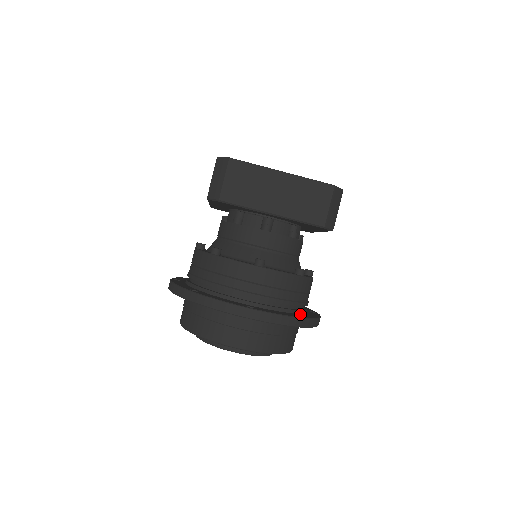
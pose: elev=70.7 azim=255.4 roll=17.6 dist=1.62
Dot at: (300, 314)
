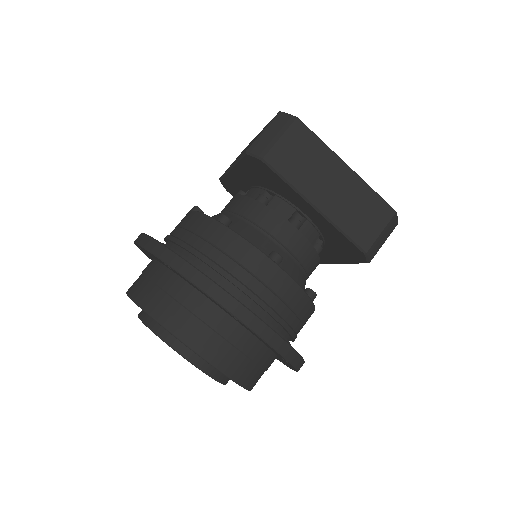
Dot at: occluded
